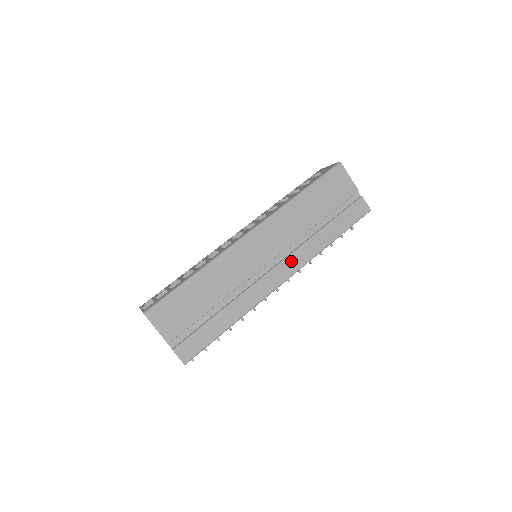
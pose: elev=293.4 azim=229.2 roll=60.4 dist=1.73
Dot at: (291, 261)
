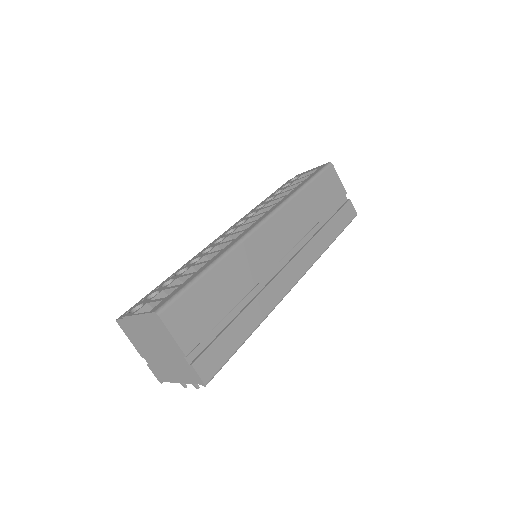
Dot at: (301, 259)
